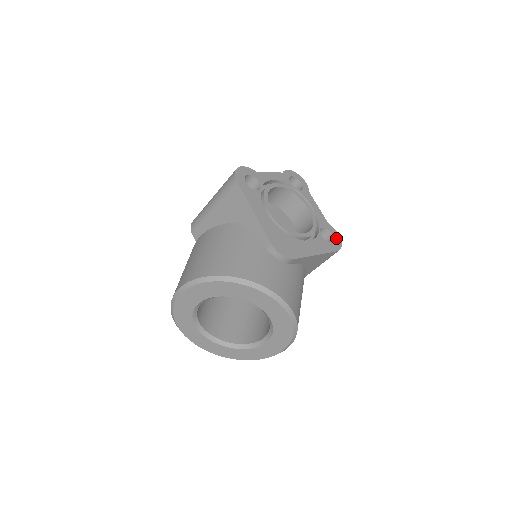
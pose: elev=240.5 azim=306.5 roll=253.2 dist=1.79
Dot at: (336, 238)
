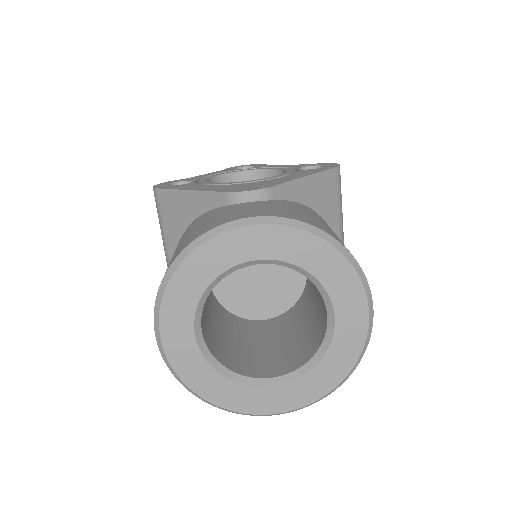
Dot at: (327, 165)
